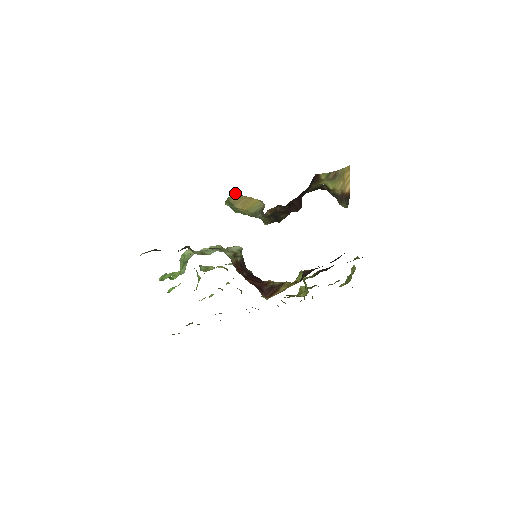
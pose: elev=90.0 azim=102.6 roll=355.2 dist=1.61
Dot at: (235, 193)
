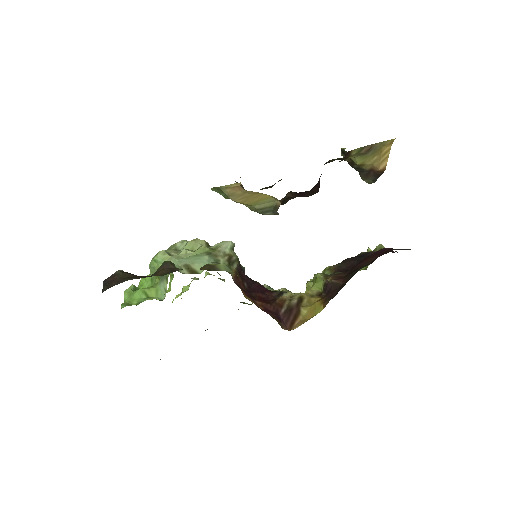
Dot at: (234, 184)
